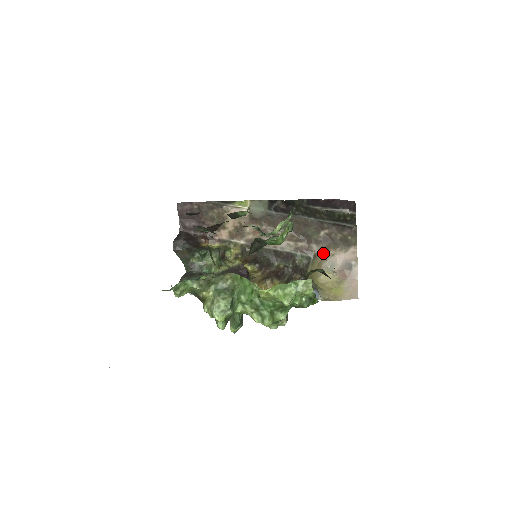
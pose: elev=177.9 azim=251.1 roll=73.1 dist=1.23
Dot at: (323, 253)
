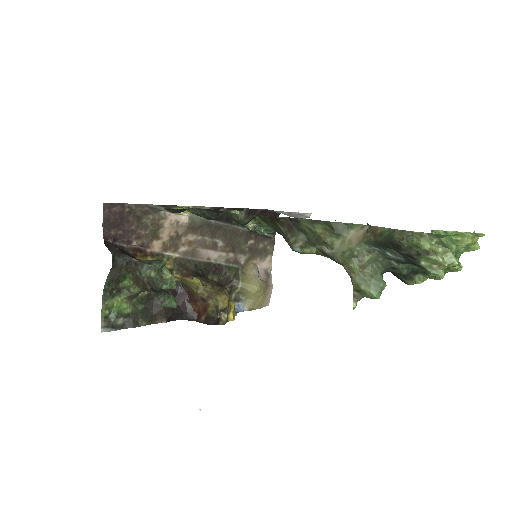
Dot at: (248, 263)
